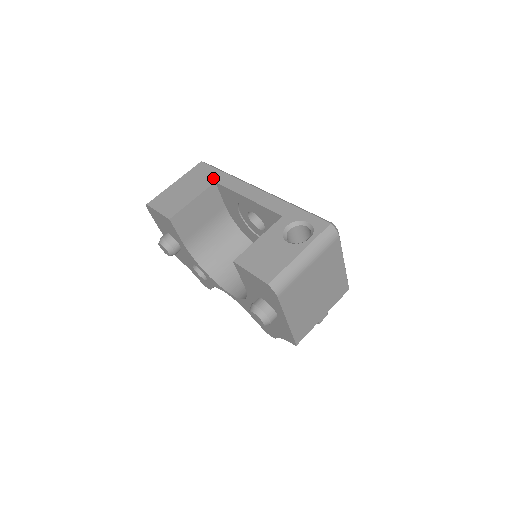
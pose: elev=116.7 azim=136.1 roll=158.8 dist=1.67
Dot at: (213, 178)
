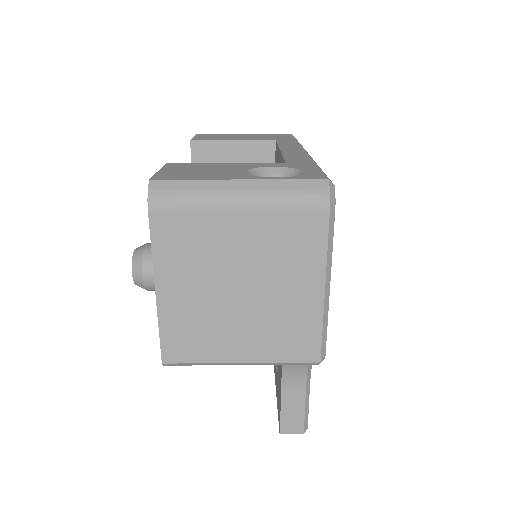
Dot at: (279, 139)
